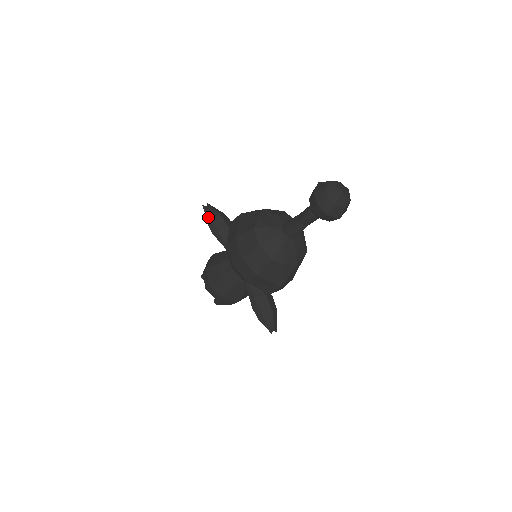
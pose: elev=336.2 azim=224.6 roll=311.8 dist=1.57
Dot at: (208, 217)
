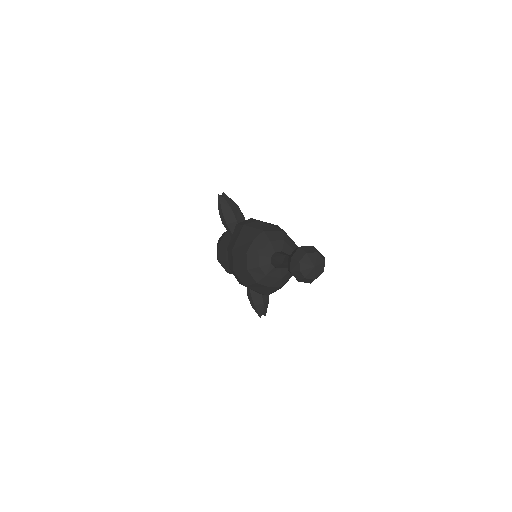
Dot at: (220, 209)
